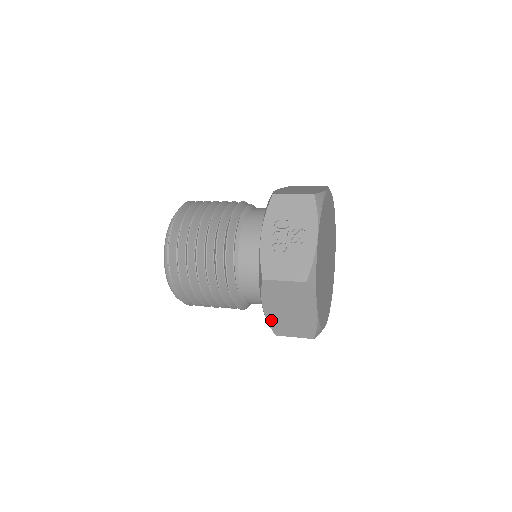
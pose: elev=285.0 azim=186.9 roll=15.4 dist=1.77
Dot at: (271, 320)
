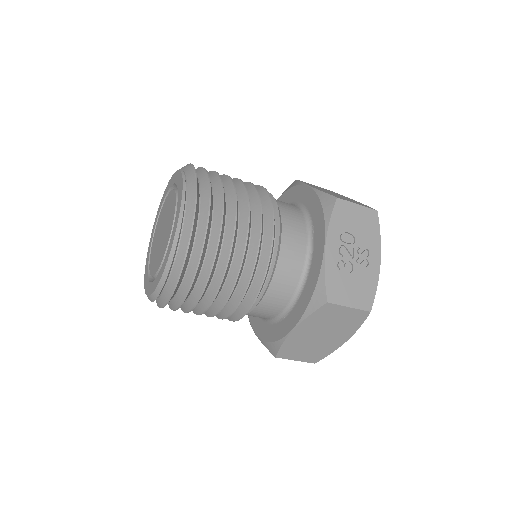
Dot at: (288, 342)
